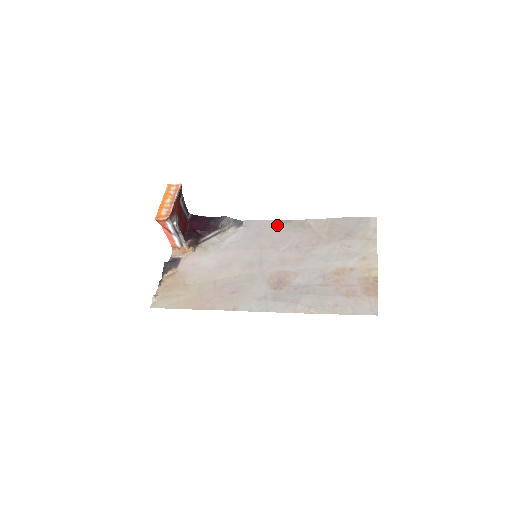
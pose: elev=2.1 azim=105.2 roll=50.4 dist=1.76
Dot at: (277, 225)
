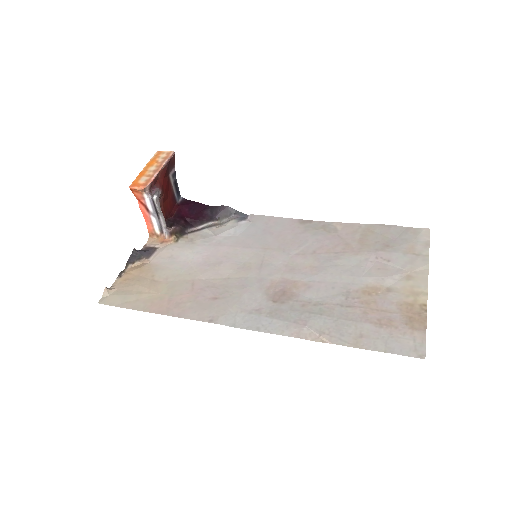
Dot at: (292, 224)
